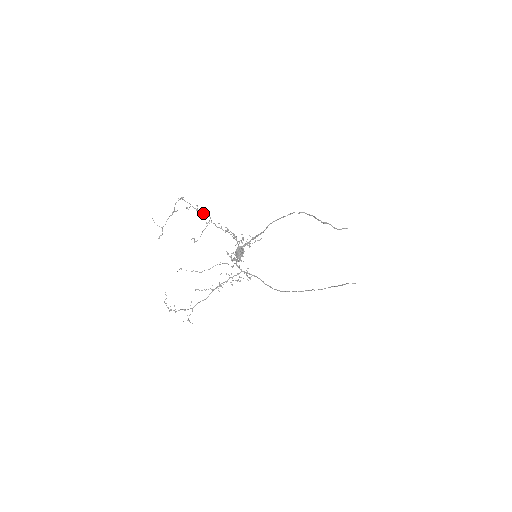
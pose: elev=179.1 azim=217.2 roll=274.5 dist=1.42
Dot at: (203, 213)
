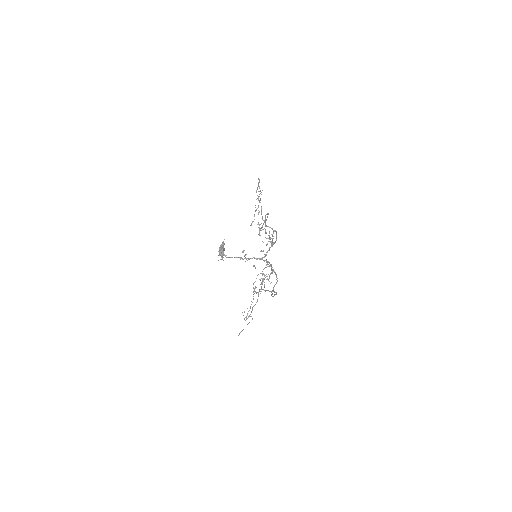
Dot at: (259, 201)
